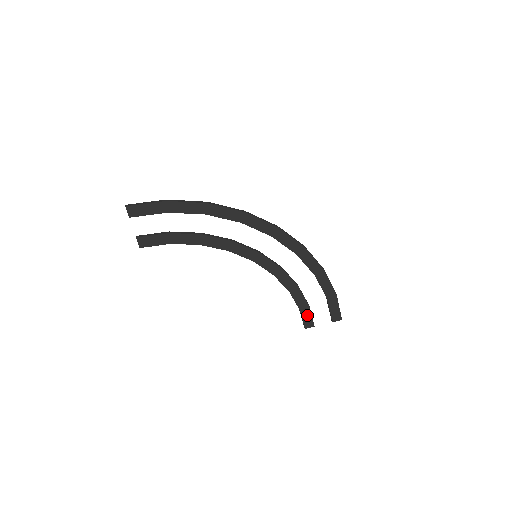
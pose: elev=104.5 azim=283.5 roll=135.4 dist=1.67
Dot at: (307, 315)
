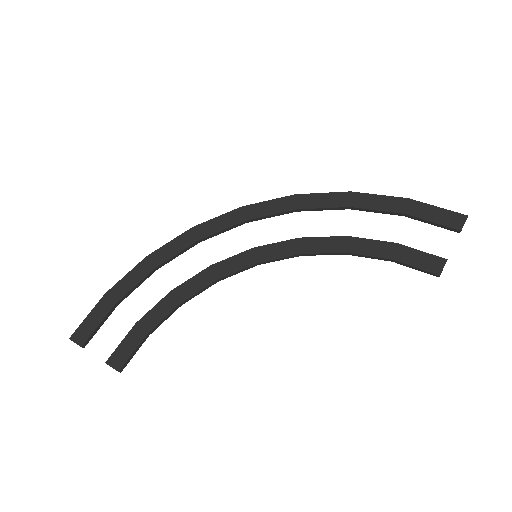
Dot at: (413, 256)
